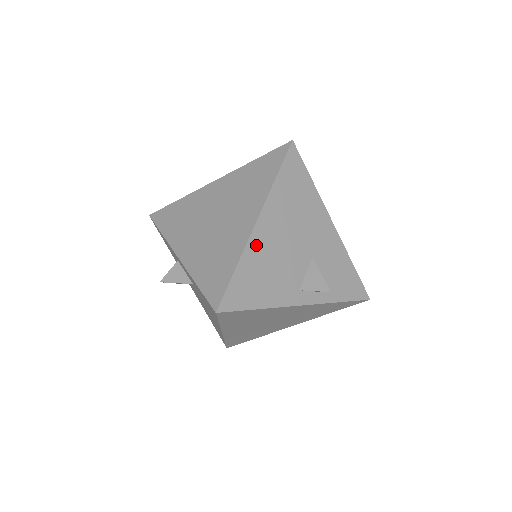
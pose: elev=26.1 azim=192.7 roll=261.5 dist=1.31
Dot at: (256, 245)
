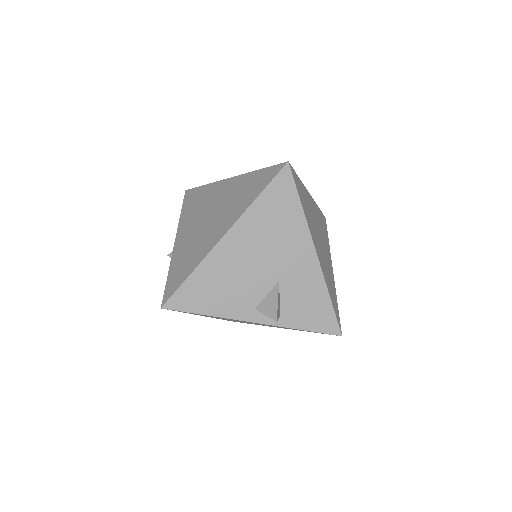
Dot at: (216, 259)
